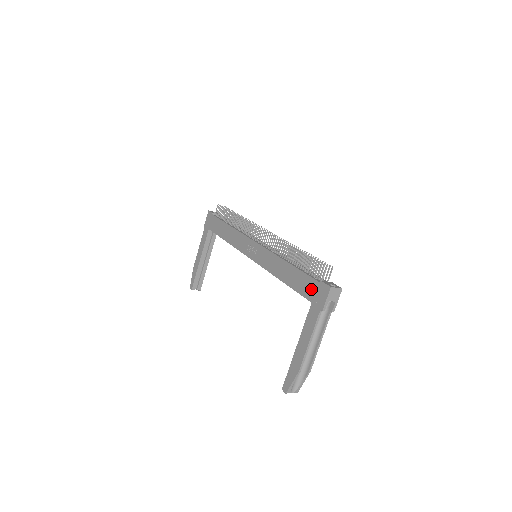
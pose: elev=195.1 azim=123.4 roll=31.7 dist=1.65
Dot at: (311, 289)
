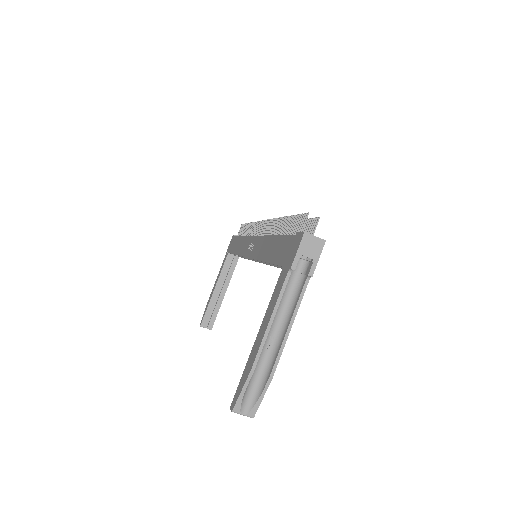
Dot at: (286, 249)
